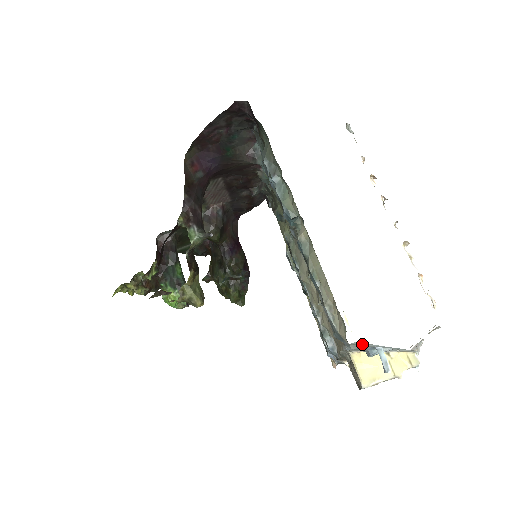
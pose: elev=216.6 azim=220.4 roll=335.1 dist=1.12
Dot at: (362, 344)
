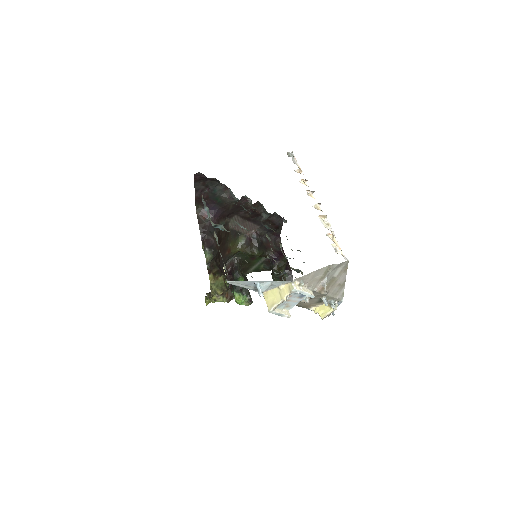
Dot at: (238, 282)
